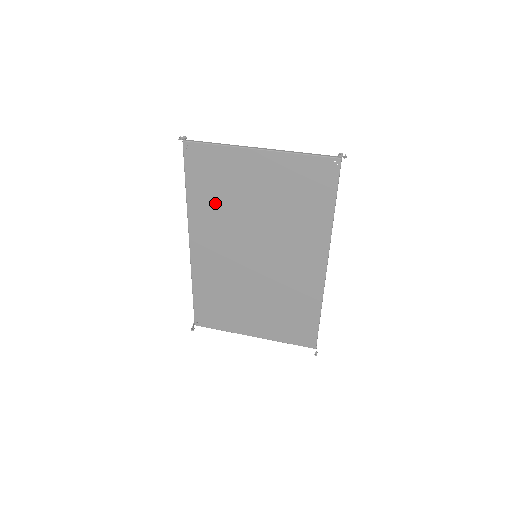
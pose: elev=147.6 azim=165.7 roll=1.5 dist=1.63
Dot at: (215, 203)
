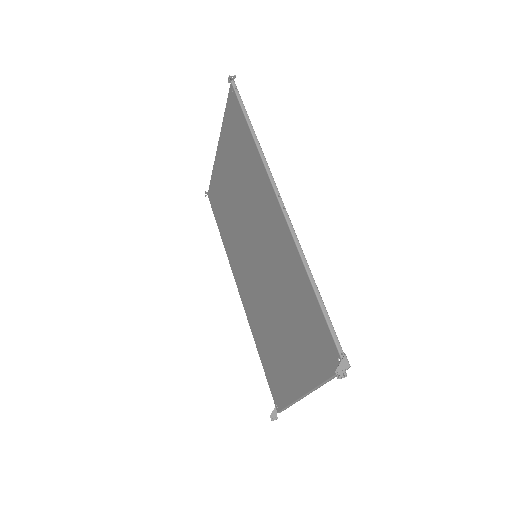
Dot at: (228, 227)
